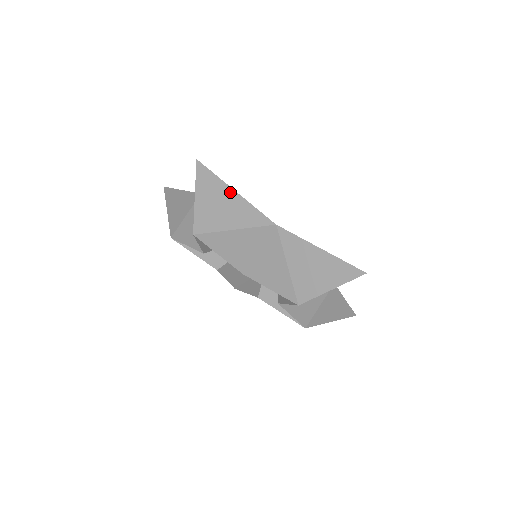
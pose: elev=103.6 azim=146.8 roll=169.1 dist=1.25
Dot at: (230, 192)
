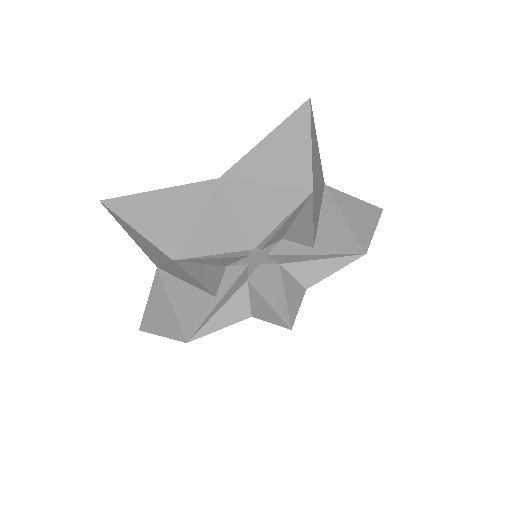
Dot at: (317, 143)
